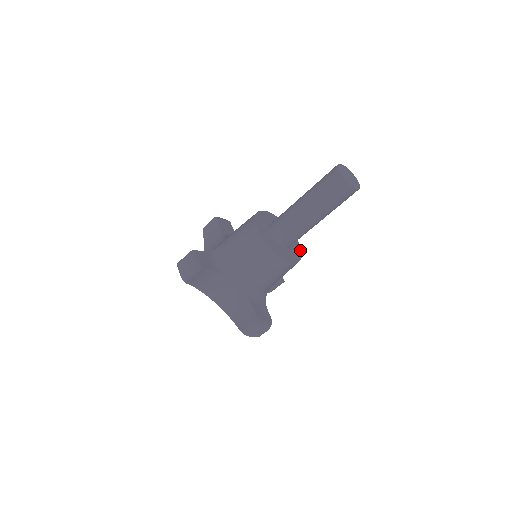
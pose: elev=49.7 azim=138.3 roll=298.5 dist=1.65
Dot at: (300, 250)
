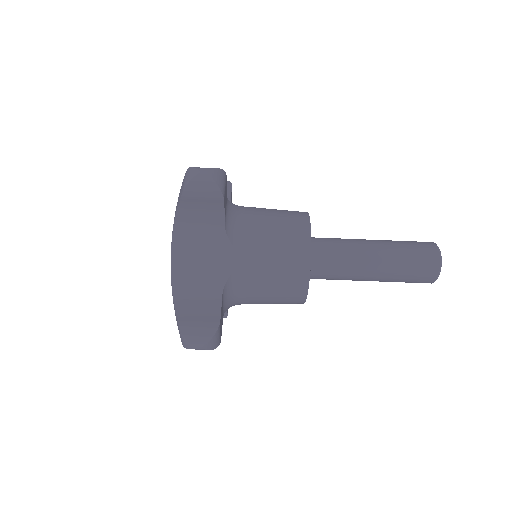
Dot at: occluded
